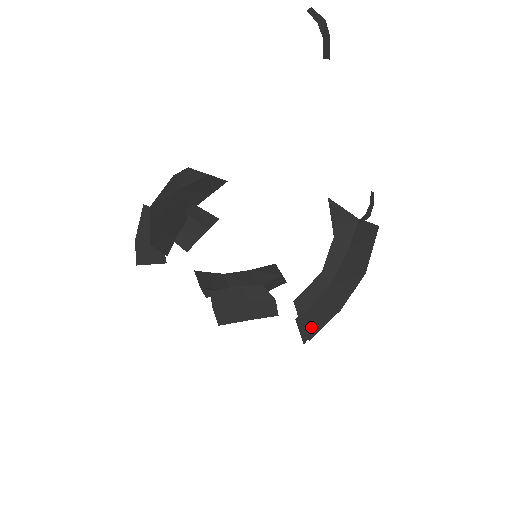
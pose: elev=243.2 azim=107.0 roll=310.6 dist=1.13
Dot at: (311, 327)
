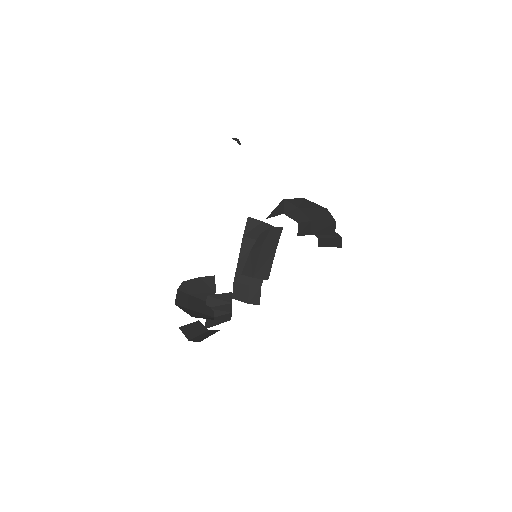
Dot at: (326, 233)
